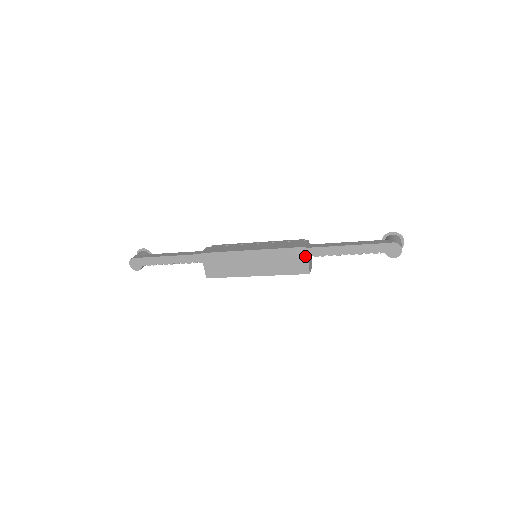
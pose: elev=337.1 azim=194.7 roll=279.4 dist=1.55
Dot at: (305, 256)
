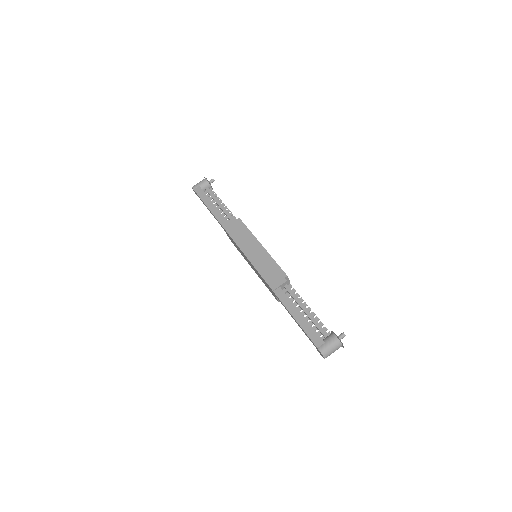
Dot at: occluded
